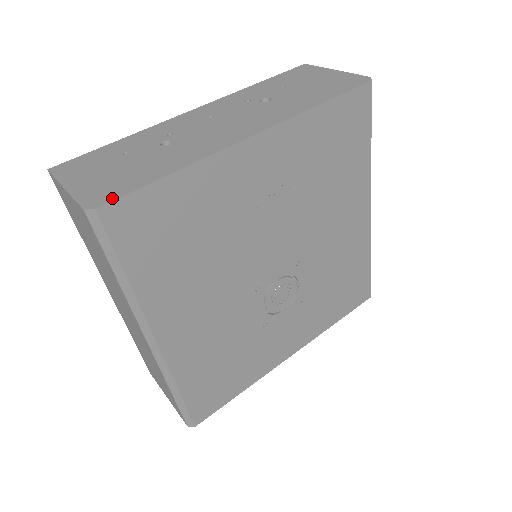
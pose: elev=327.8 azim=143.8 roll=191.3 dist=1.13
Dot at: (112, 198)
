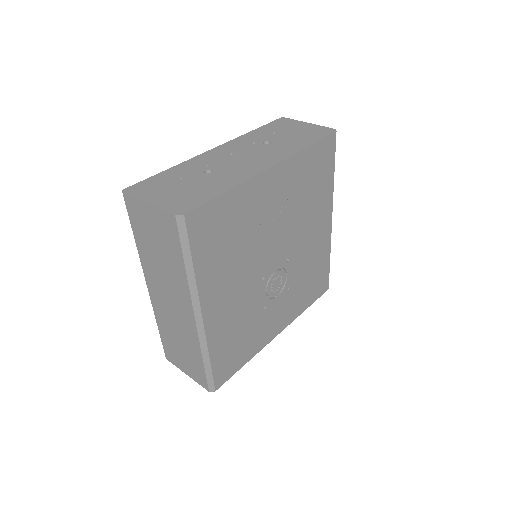
Dot at: (192, 208)
